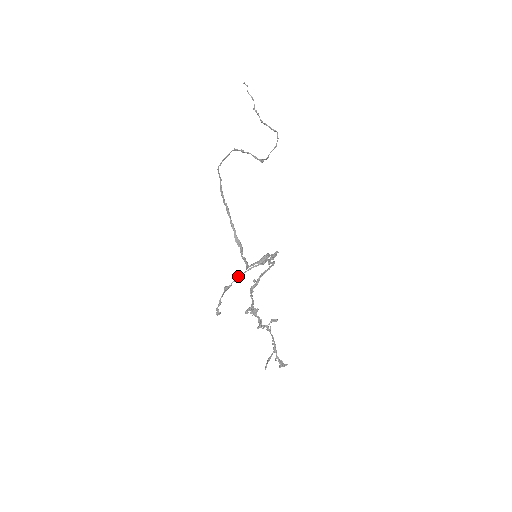
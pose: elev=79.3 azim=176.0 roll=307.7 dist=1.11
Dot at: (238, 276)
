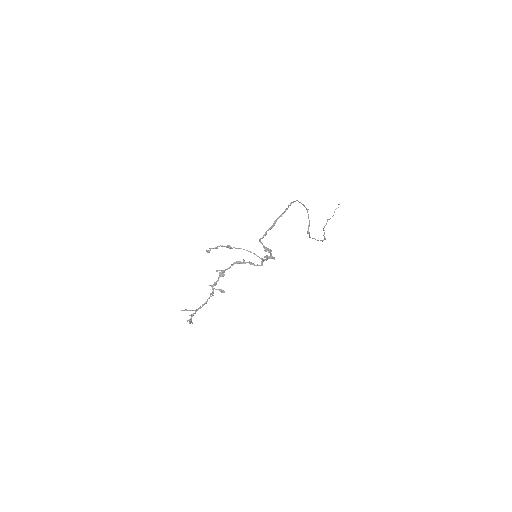
Dot at: (241, 248)
